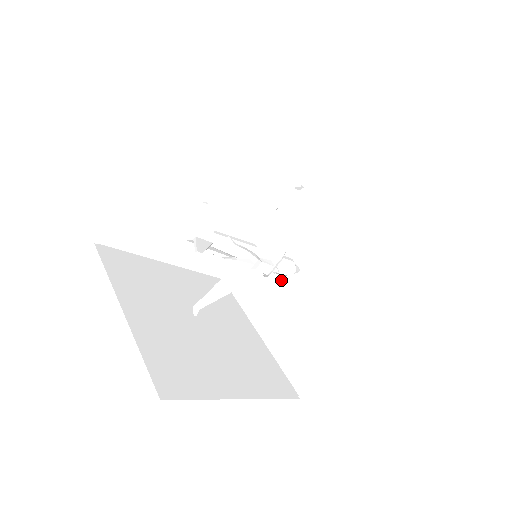
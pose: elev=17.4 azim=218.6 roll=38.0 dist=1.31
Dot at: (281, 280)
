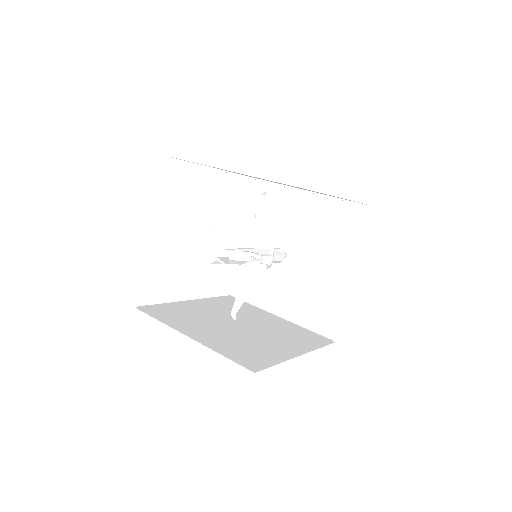
Dot at: (276, 270)
